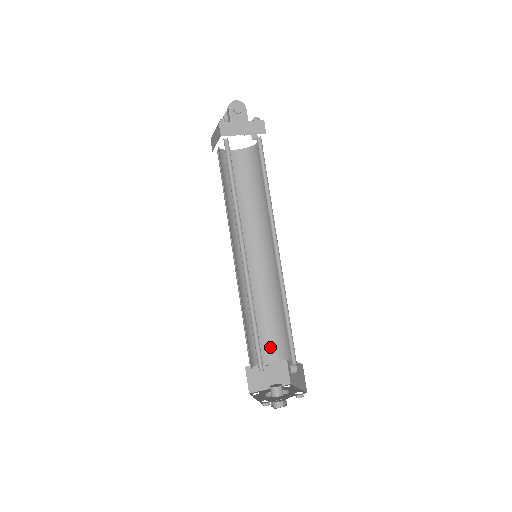
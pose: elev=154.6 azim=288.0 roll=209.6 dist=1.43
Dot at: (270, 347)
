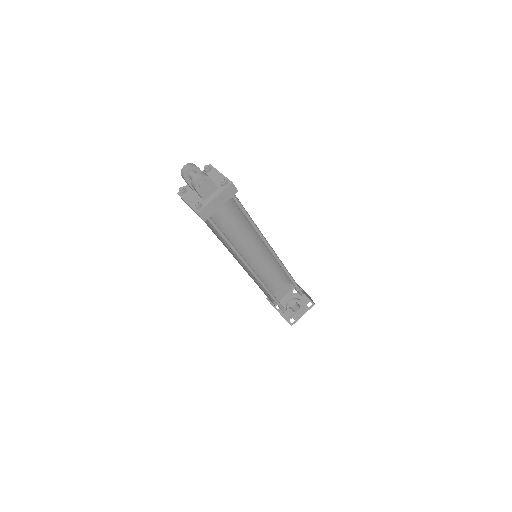
Dot at: (278, 281)
